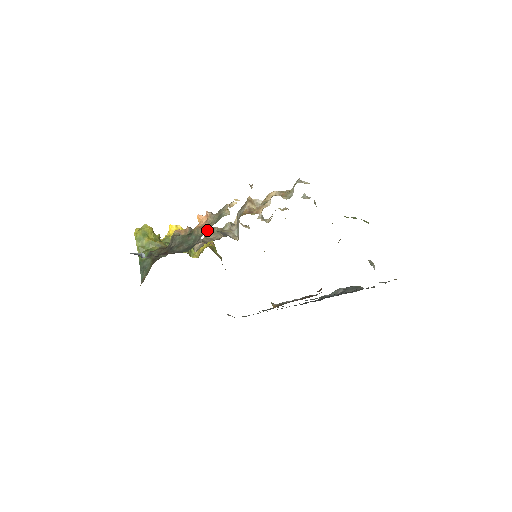
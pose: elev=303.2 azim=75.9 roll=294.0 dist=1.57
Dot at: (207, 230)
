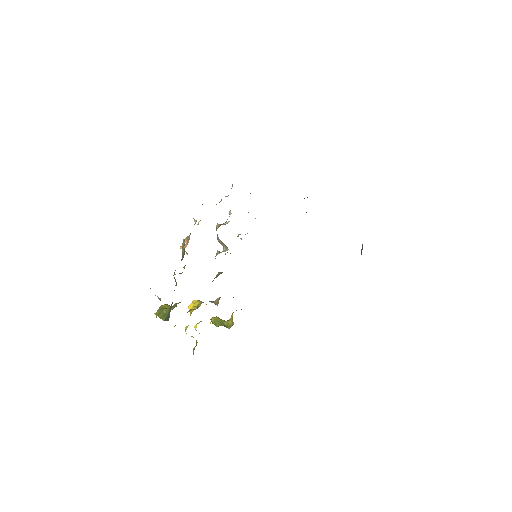
Dot at: occluded
